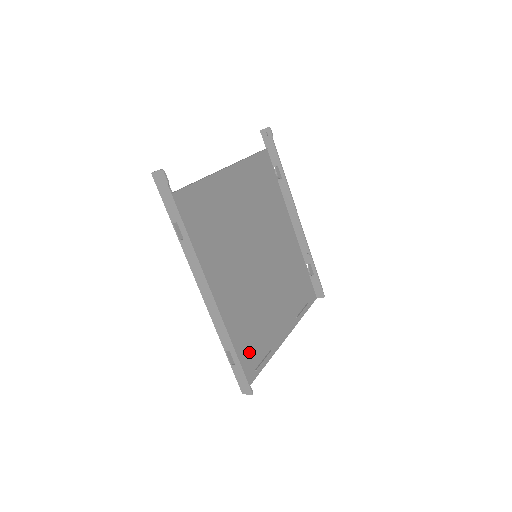
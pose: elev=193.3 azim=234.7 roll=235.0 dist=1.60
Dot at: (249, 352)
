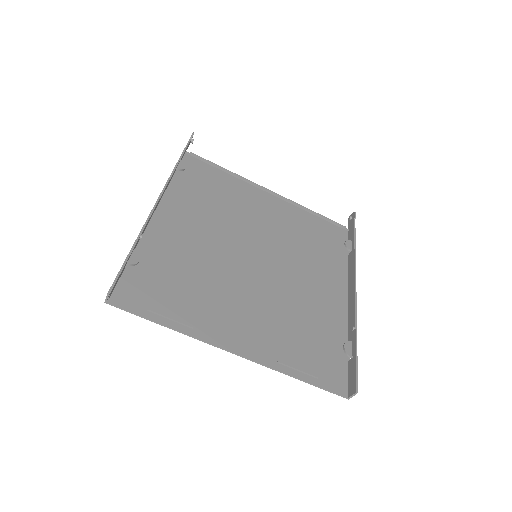
Dot at: (159, 290)
